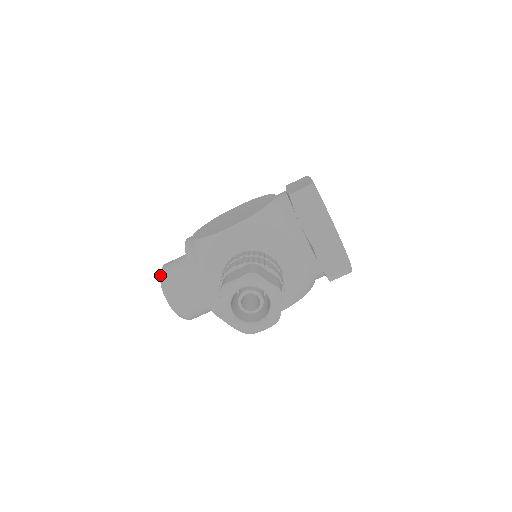
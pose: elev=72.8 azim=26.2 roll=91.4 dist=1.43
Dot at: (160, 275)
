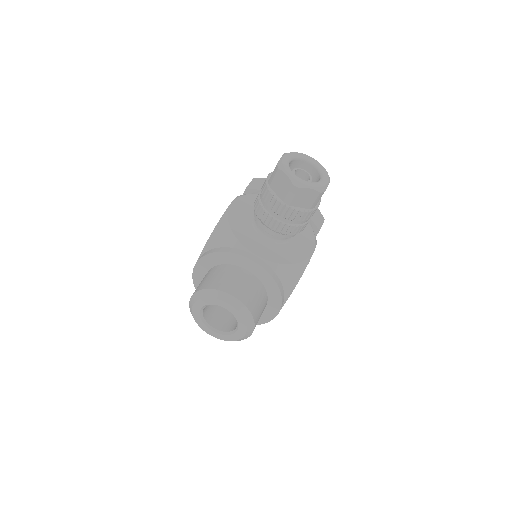
Dot at: (196, 297)
